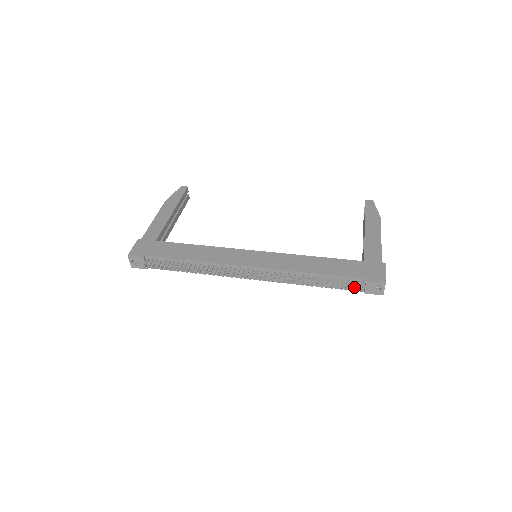
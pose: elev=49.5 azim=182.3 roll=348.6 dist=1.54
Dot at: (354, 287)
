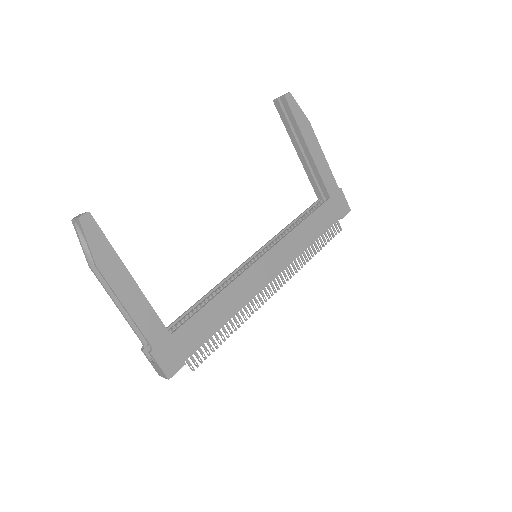
Dot at: occluded
